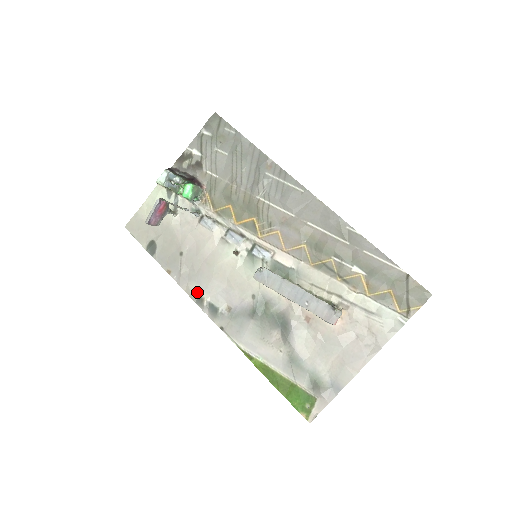
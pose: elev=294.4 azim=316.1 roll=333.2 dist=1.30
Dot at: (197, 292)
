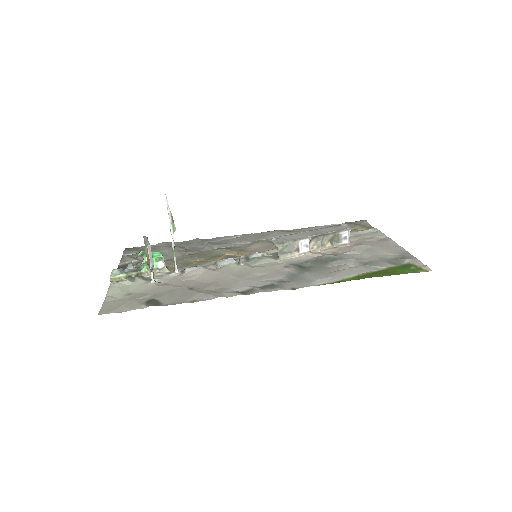
Dot at: (239, 291)
